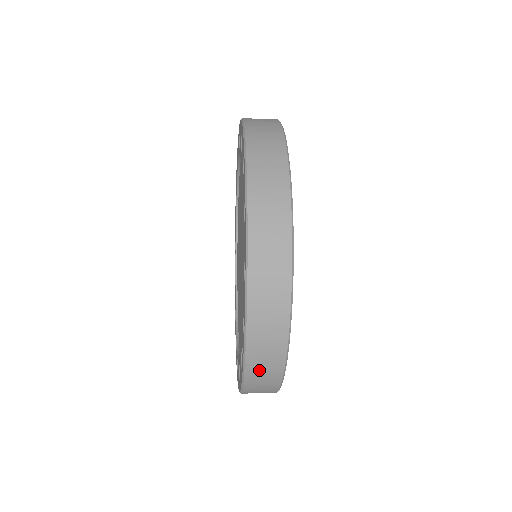
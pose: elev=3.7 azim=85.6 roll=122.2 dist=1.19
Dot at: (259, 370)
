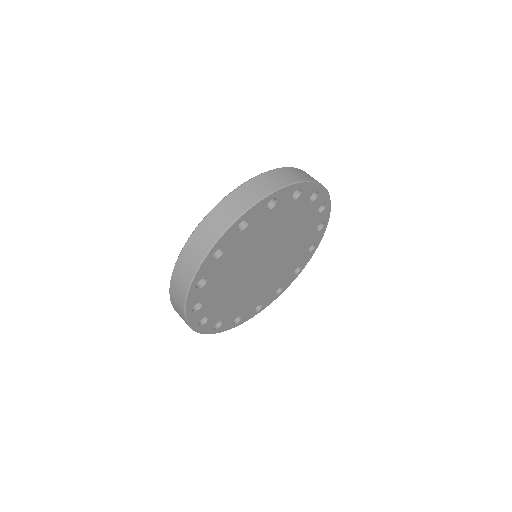
Dot at: occluded
